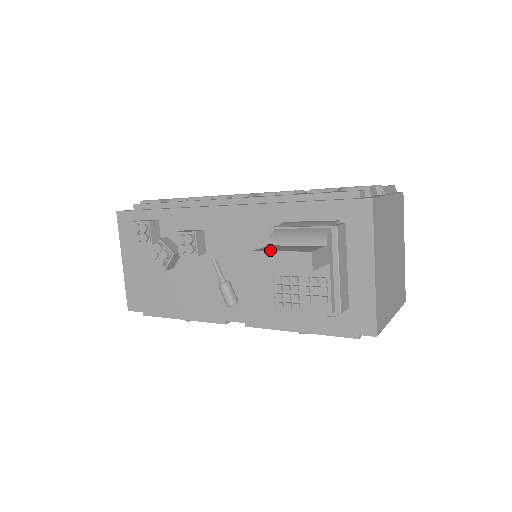
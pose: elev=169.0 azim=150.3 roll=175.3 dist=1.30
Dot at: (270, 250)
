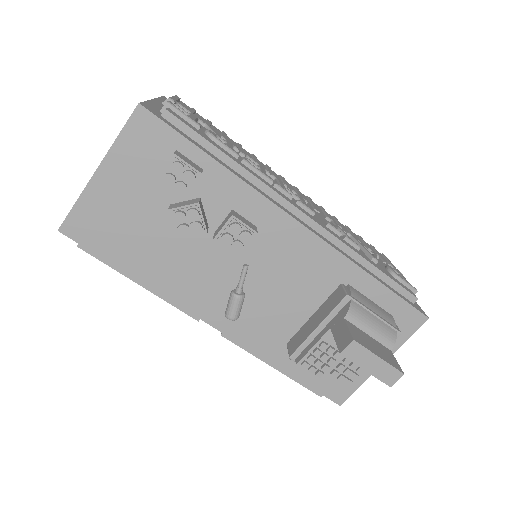
Dot at: (368, 347)
